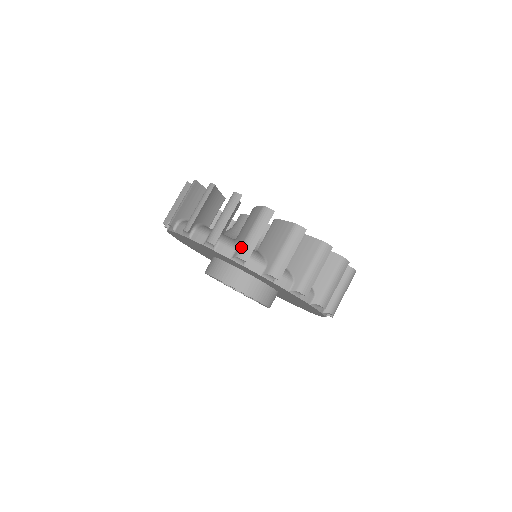
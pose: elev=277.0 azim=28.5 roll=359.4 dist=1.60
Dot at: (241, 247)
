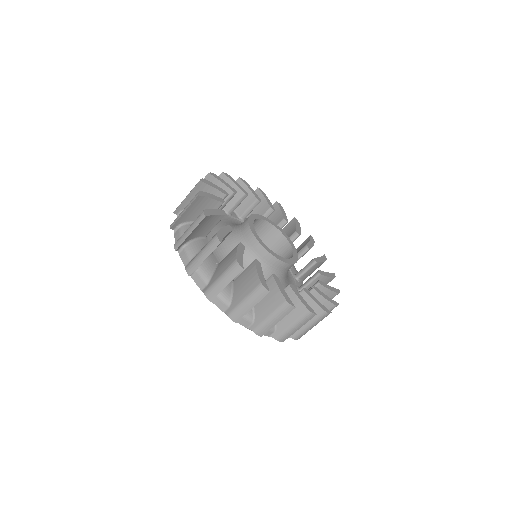
Dot at: (281, 335)
